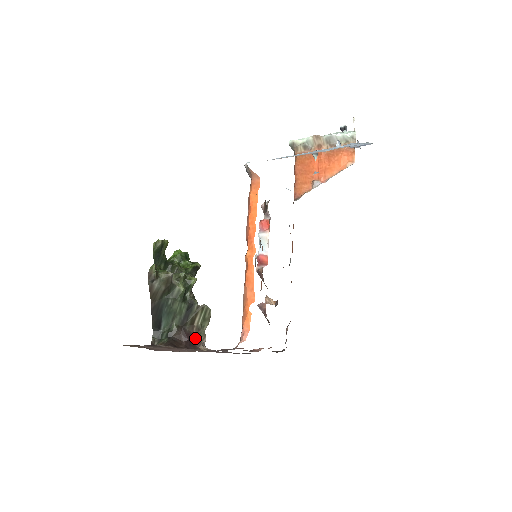
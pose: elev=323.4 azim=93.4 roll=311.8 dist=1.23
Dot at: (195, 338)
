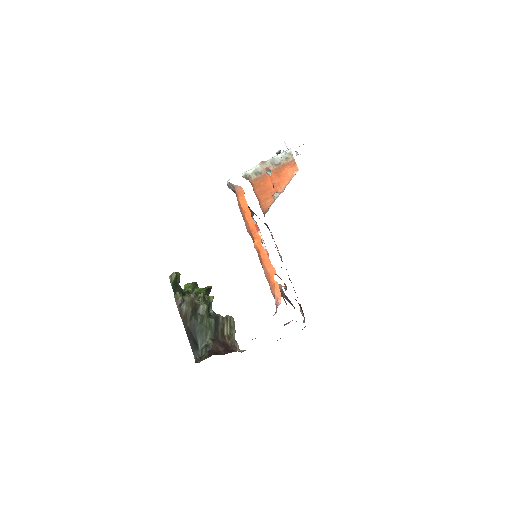
Dot at: (230, 345)
